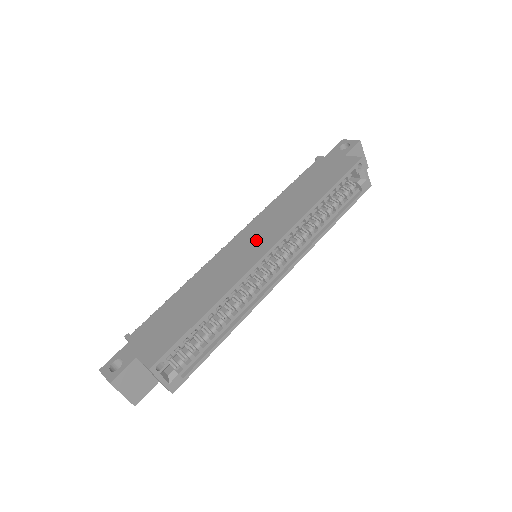
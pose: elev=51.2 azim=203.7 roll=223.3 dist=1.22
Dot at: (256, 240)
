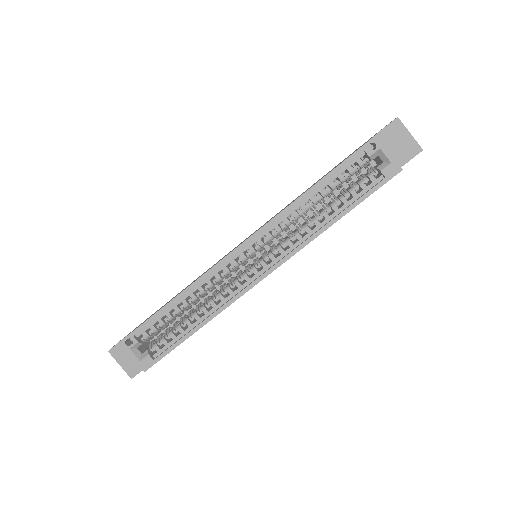
Dot at: occluded
